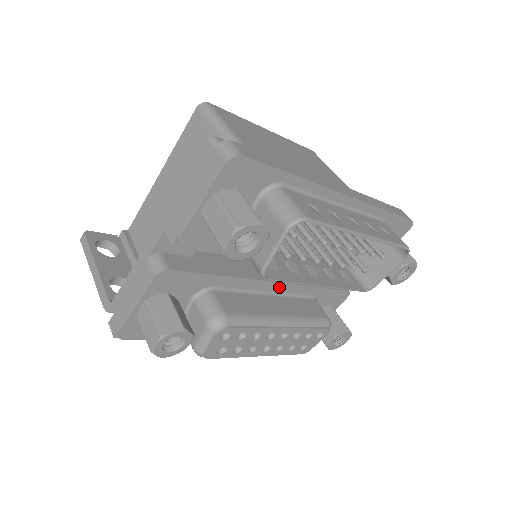
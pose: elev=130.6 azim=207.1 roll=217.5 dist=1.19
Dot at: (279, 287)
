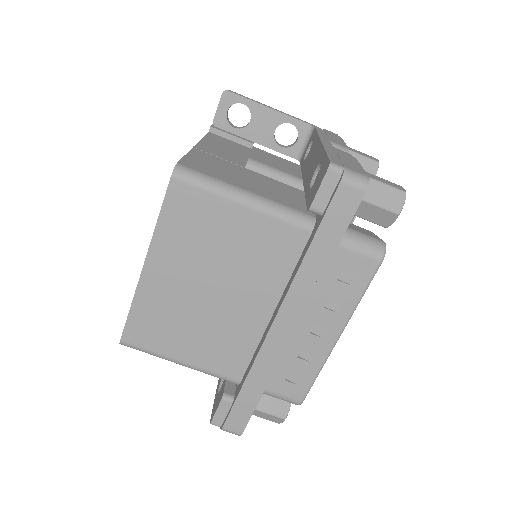
Dot at: occluded
